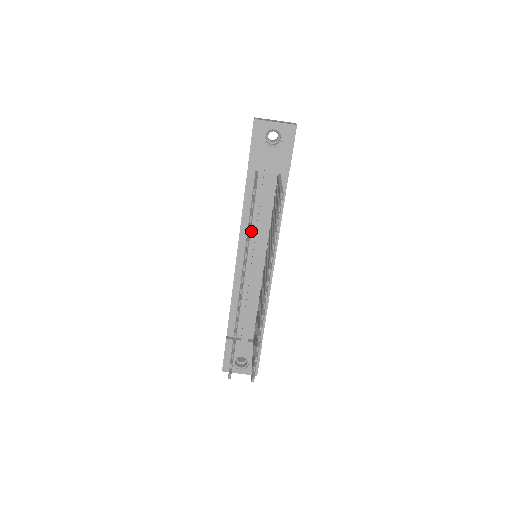
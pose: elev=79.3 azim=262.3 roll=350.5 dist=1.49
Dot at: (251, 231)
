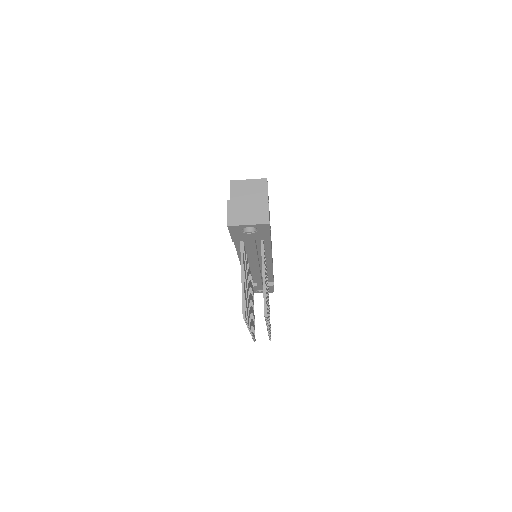
Dot at: (248, 256)
